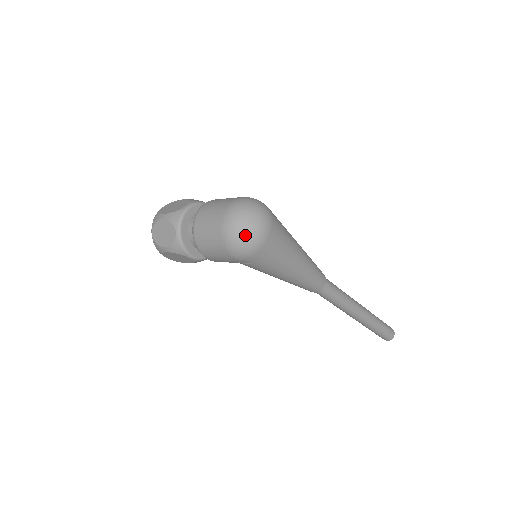
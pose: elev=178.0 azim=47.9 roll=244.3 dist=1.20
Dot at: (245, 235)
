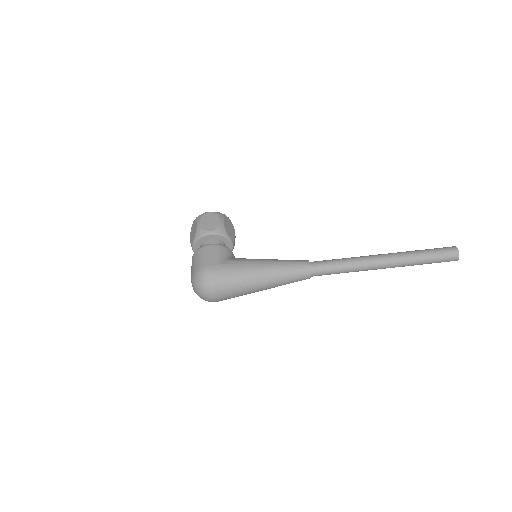
Dot at: occluded
